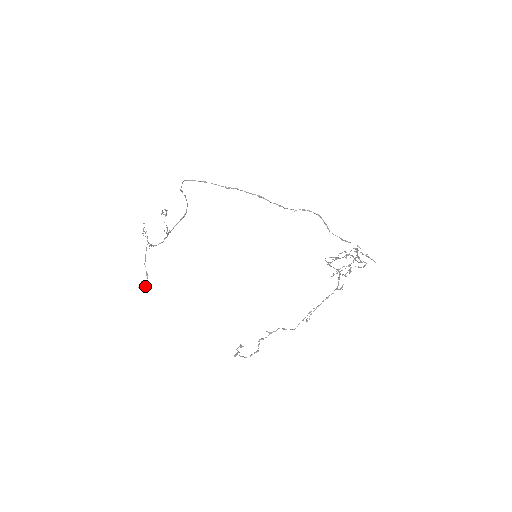
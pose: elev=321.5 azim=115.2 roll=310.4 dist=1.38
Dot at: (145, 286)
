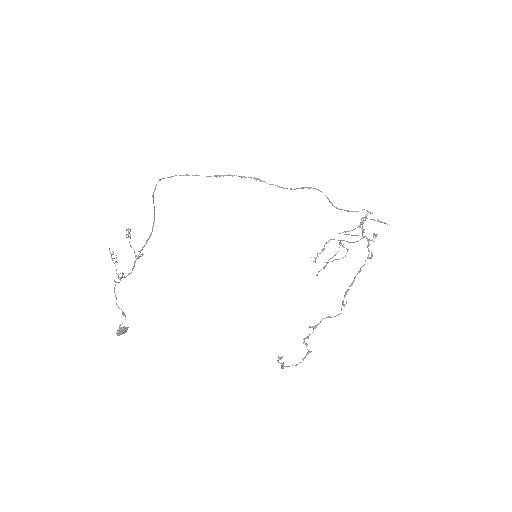
Dot at: (125, 330)
